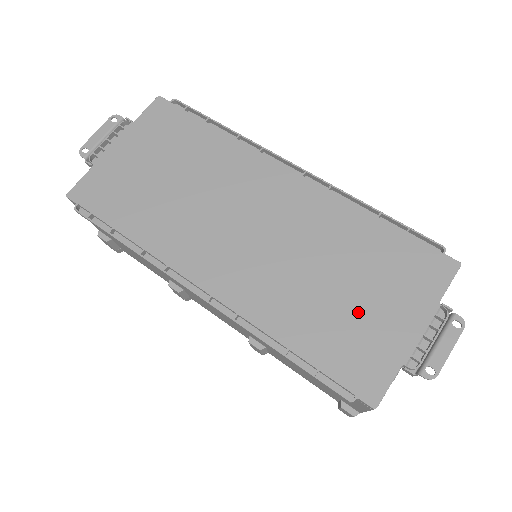
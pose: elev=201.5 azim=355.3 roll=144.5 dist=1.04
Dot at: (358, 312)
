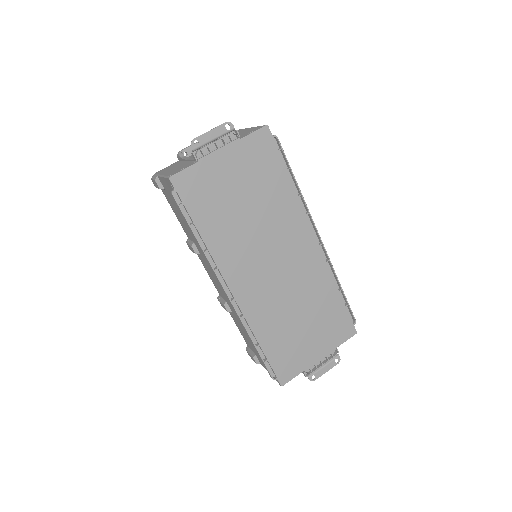
Dot at: (301, 339)
